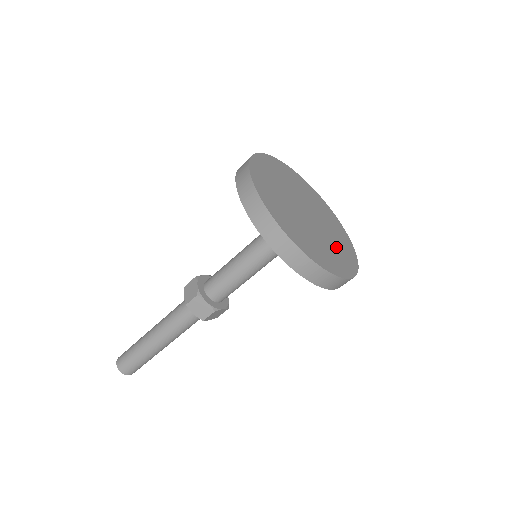
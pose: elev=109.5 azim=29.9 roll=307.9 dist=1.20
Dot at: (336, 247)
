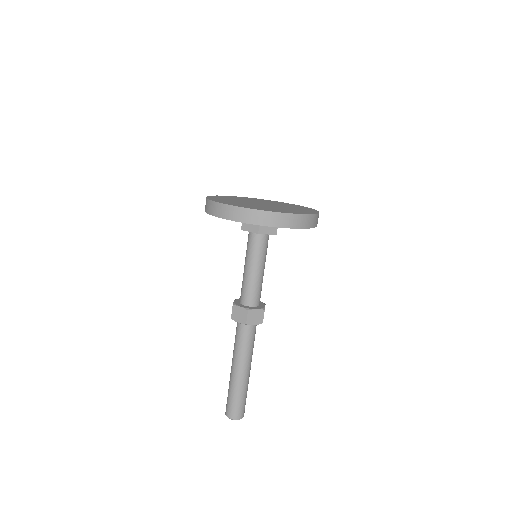
Dot at: (293, 207)
